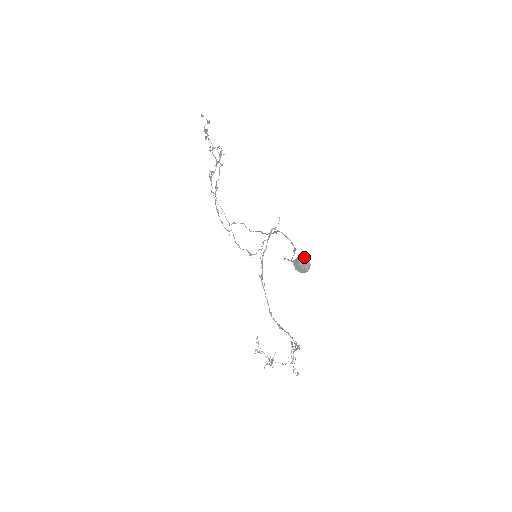
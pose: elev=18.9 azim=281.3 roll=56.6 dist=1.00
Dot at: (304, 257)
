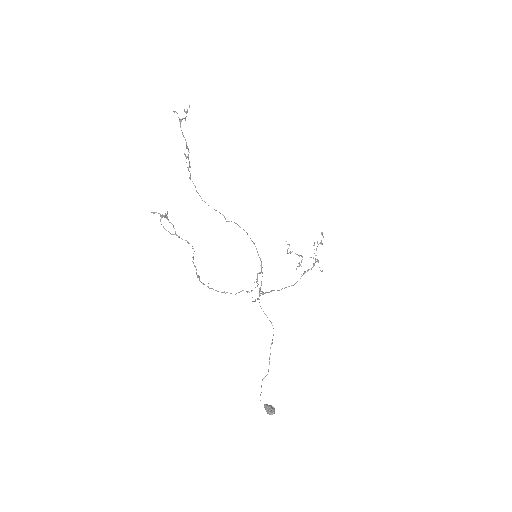
Dot at: (269, 413)
